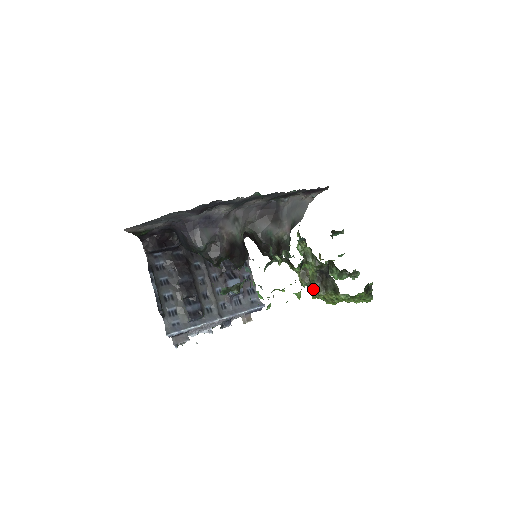
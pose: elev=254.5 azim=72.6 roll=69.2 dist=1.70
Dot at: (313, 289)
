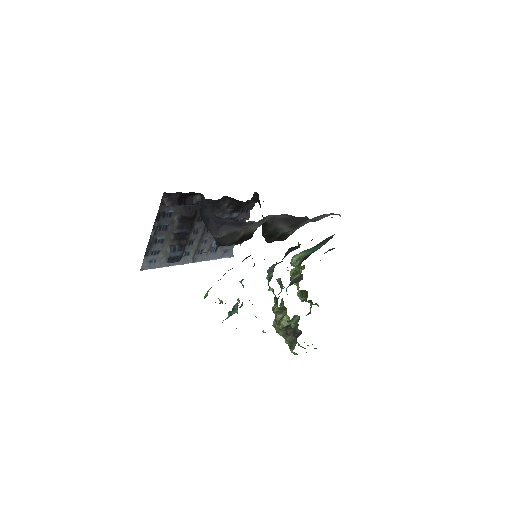
Dot at: (278, 326)
